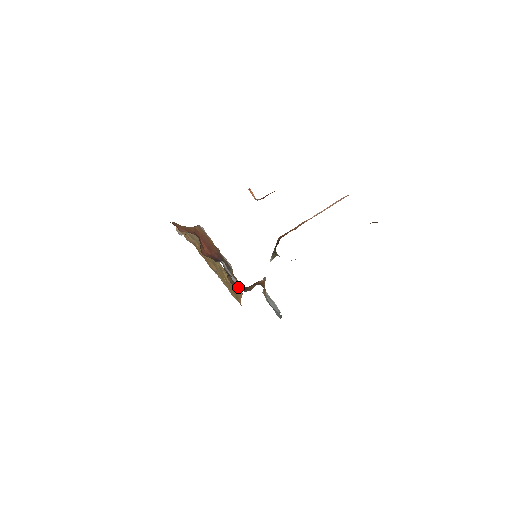
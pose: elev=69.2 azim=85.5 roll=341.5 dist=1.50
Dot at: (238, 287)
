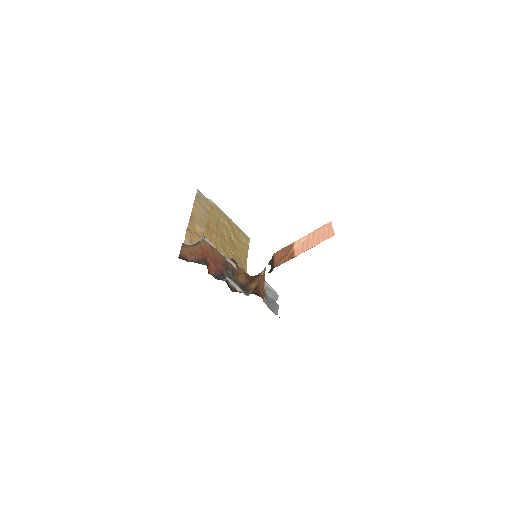
Dot at: (242, 281)
